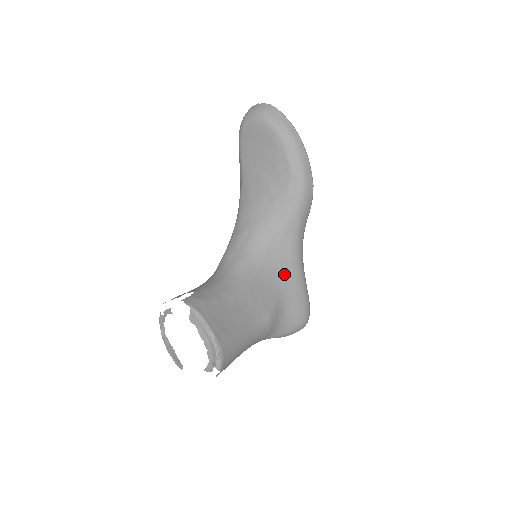
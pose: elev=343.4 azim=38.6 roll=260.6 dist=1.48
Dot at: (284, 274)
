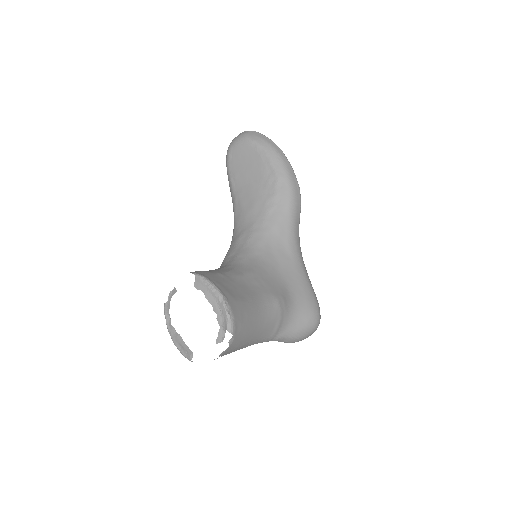
Dot at: (286, 268)
